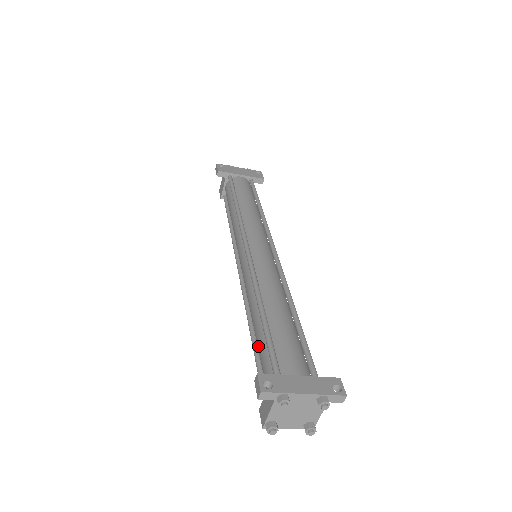
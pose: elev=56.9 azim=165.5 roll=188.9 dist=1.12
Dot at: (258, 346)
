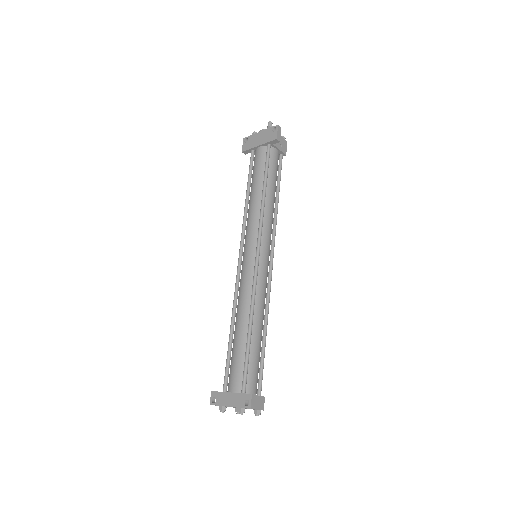
Dot at: occluded
